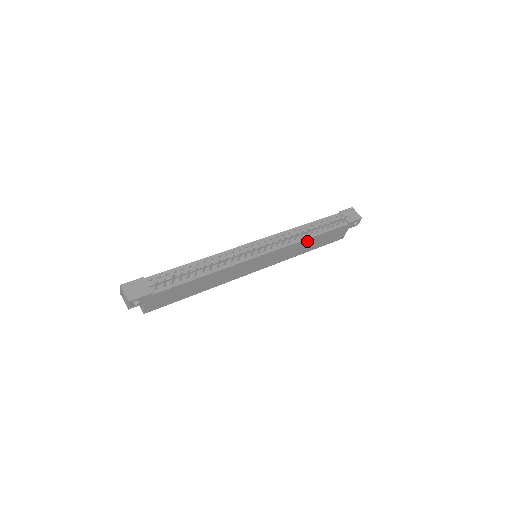
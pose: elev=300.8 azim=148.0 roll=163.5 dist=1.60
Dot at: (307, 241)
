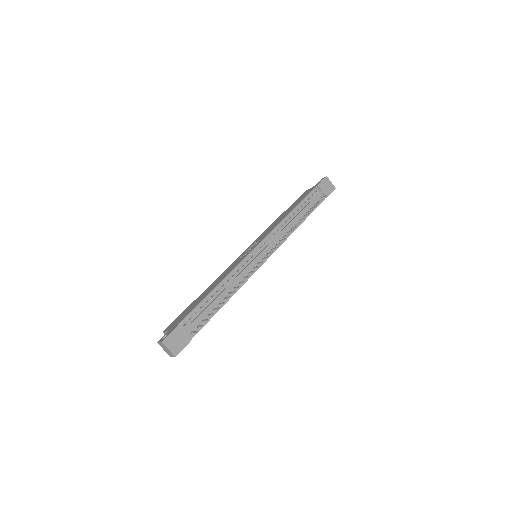
Dot at: occluded
